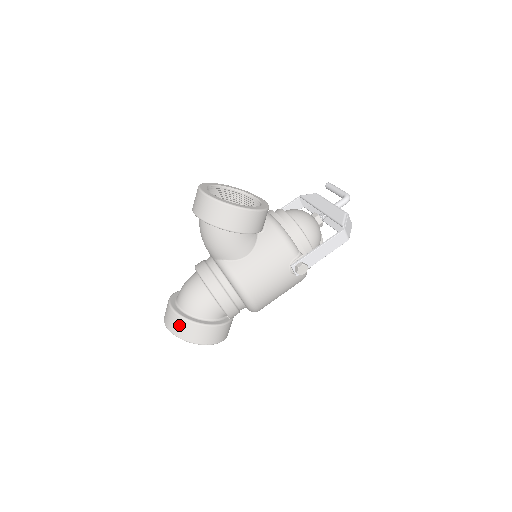
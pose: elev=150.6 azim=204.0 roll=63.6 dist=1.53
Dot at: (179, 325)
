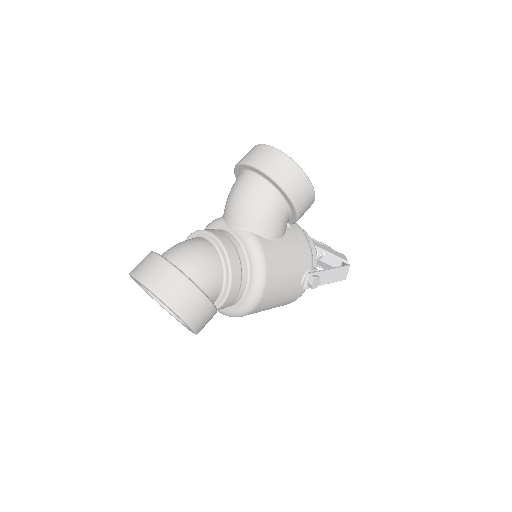
Dot at: (172, 282)
